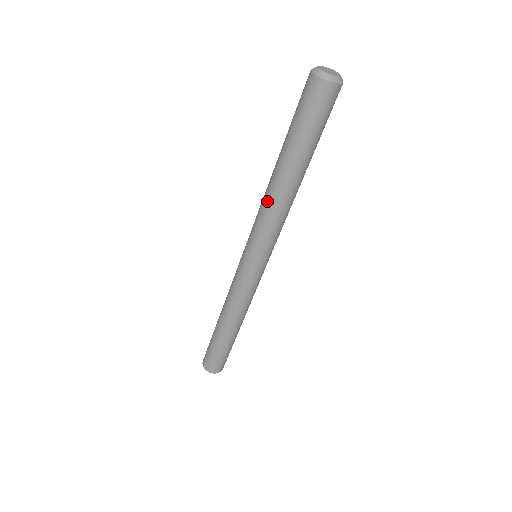
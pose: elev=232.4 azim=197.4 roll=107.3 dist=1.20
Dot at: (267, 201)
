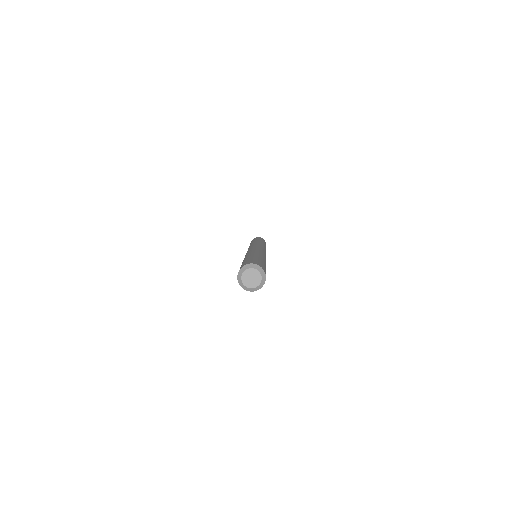
Dot at: occluded
